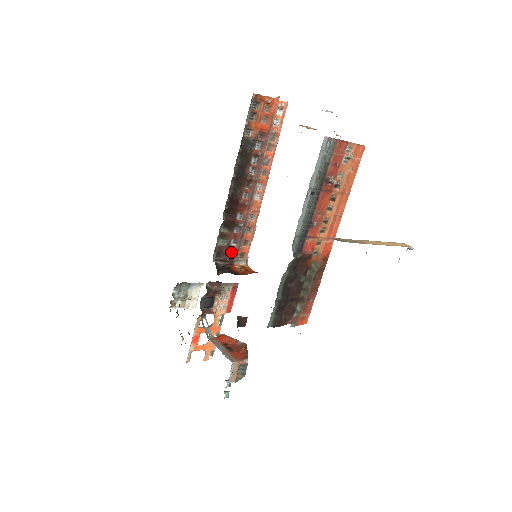
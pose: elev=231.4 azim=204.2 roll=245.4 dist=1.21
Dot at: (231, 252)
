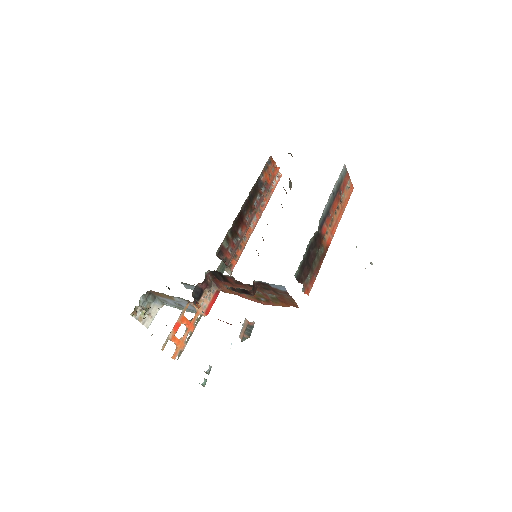
Dot at: (226, 257)
